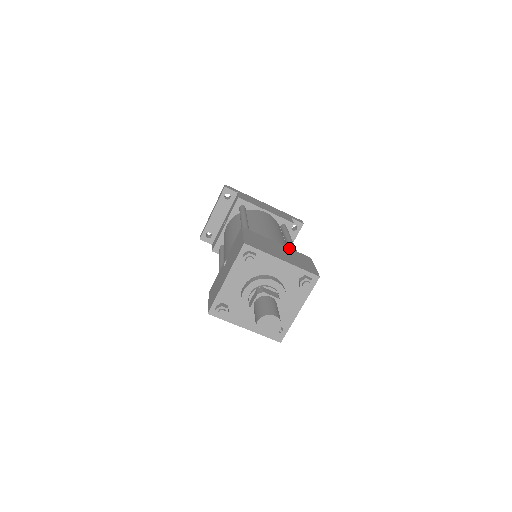
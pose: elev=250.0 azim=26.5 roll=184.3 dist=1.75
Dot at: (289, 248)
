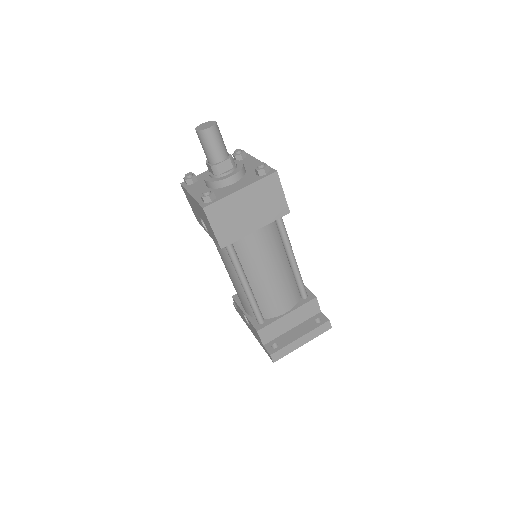
Dot at: occluded
